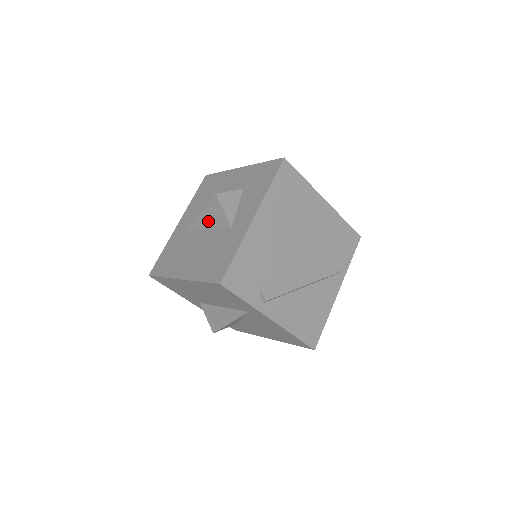
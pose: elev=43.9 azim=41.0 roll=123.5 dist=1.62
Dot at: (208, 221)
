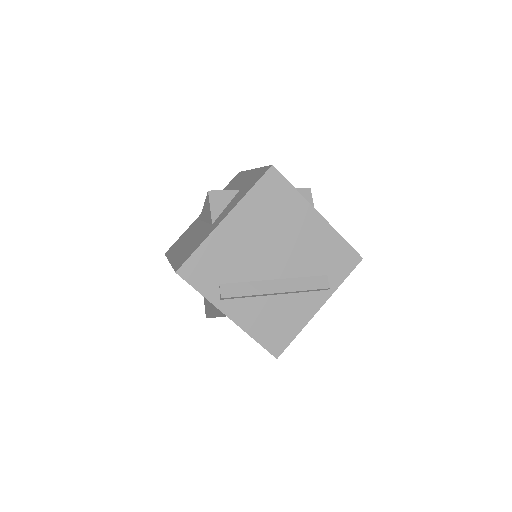
Dot at: (205, 215)
